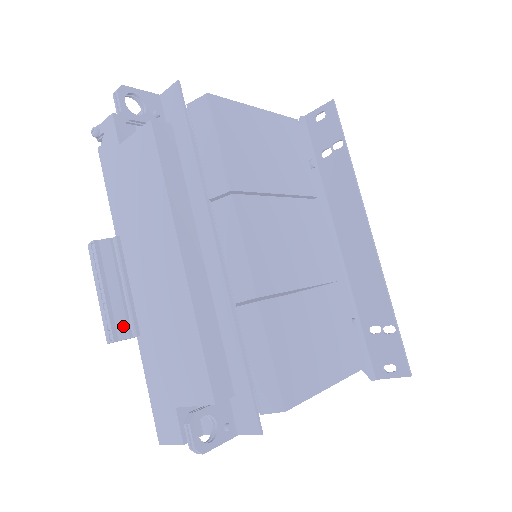
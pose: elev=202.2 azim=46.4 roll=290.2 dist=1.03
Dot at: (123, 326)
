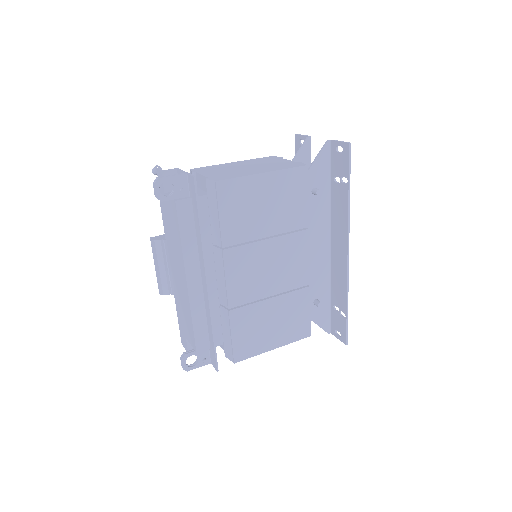
Dot at: (166, 288)
